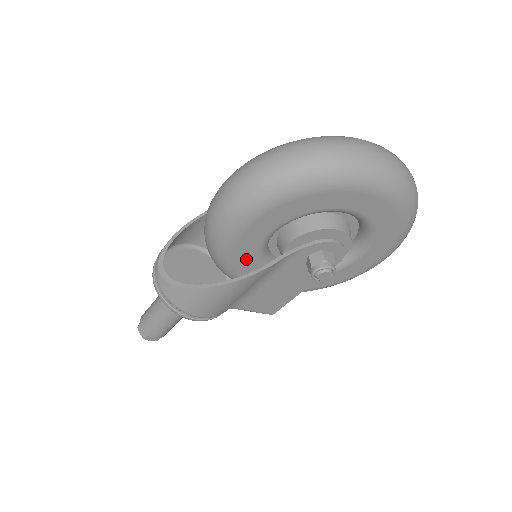
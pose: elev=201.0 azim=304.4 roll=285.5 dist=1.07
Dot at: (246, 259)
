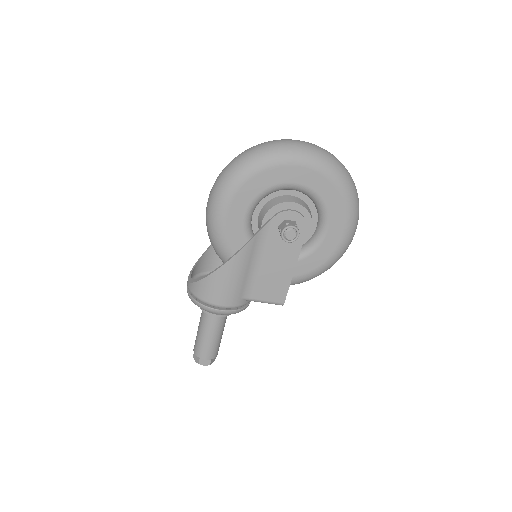
Dot at: (239, 246)
